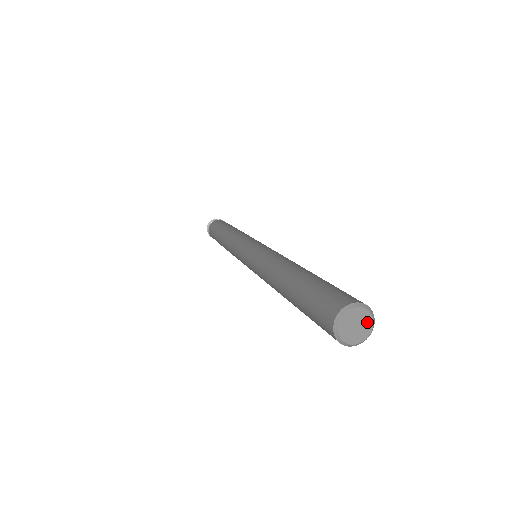
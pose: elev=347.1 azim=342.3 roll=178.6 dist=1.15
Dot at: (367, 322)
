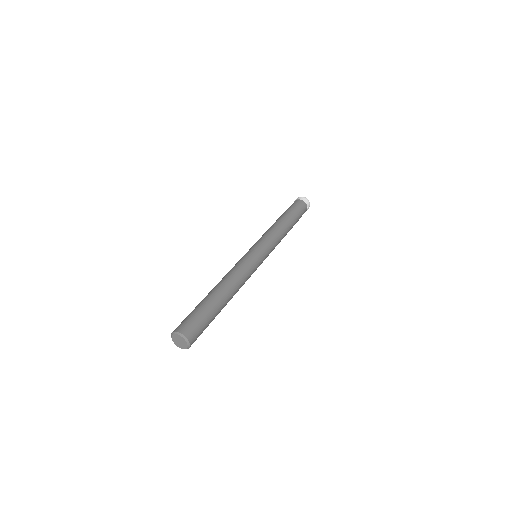
Dot at: (183, 341)
